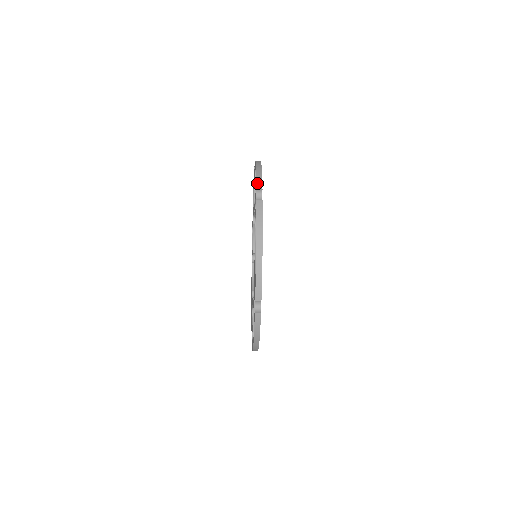
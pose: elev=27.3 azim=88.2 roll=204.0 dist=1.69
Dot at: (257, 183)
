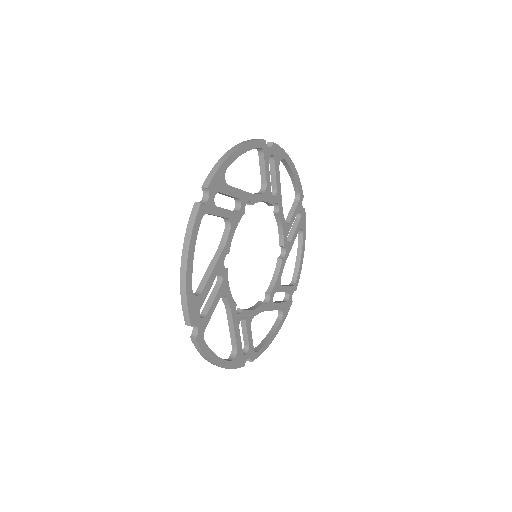
Dot at: (206, 179)
